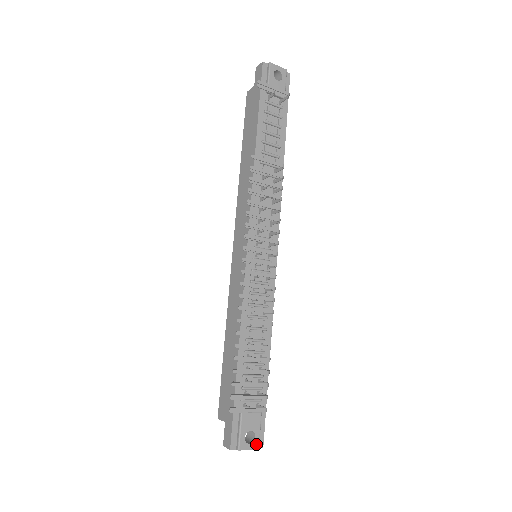
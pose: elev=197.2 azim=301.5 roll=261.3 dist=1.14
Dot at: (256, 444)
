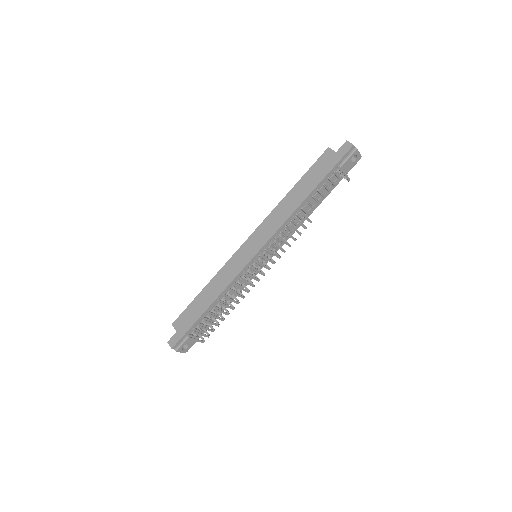
Dot at: (185, 351)
